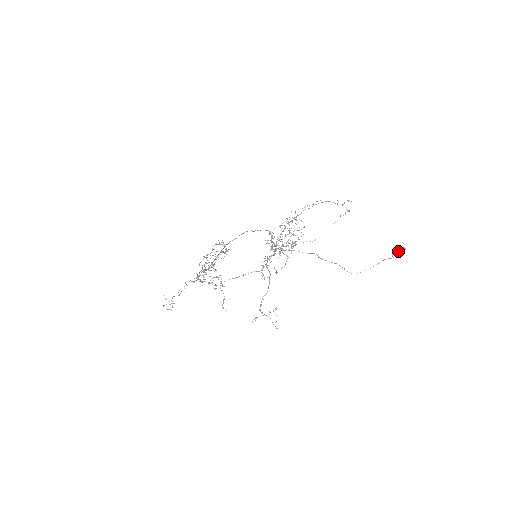
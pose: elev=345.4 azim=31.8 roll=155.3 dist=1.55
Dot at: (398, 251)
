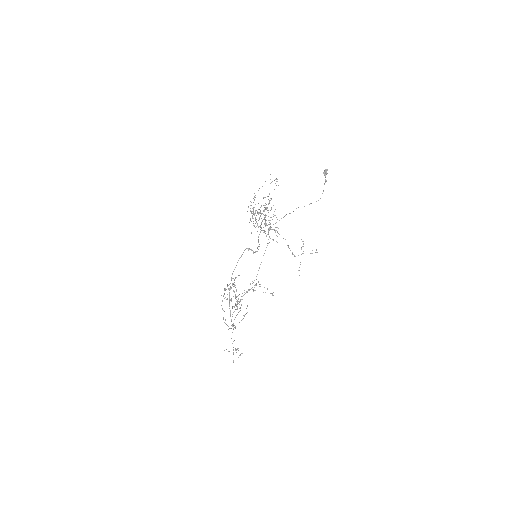
Dot at: (325, 175)
